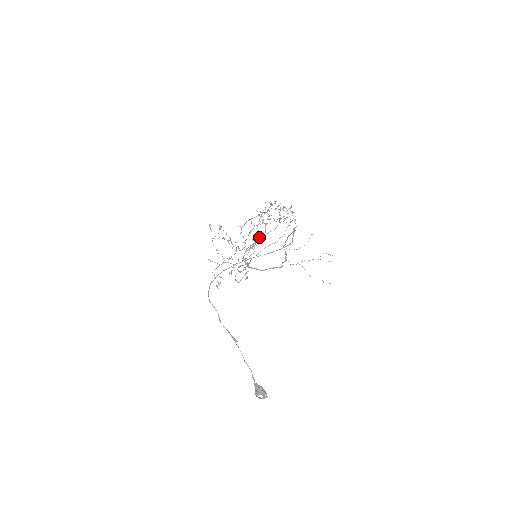
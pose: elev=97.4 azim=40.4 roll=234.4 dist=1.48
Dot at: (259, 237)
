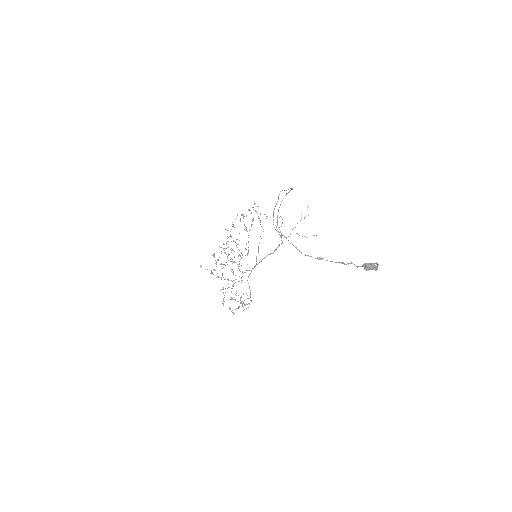
Dot at: occluded
